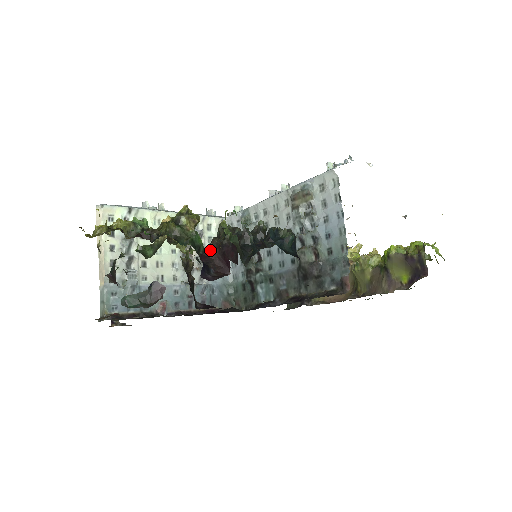
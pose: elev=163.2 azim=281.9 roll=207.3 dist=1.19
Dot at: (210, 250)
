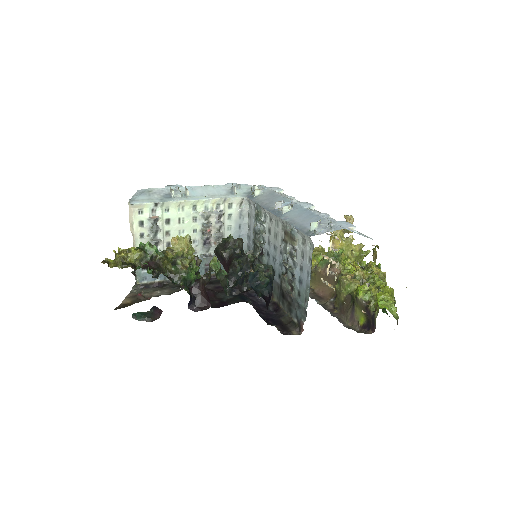
Dot at: (199, 283)
